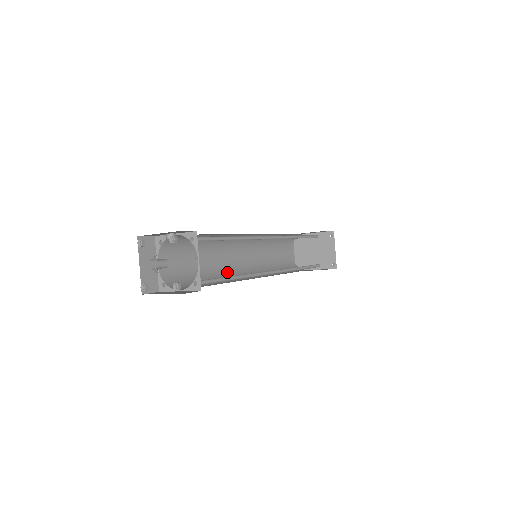
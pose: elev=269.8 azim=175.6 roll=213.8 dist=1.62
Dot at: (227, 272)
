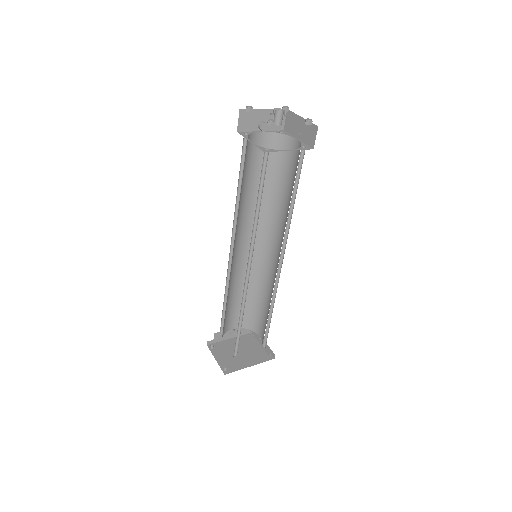
Dot at: occluded
